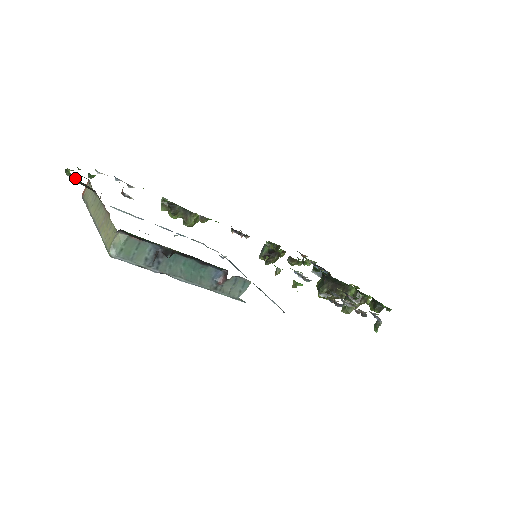
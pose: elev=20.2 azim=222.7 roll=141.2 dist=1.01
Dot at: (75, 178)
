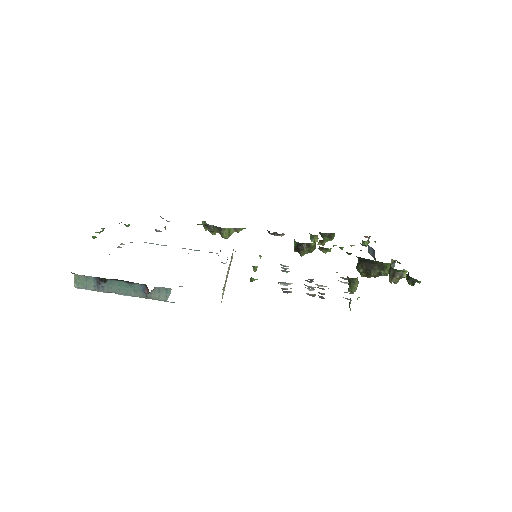
Dot at: (93, 236)
